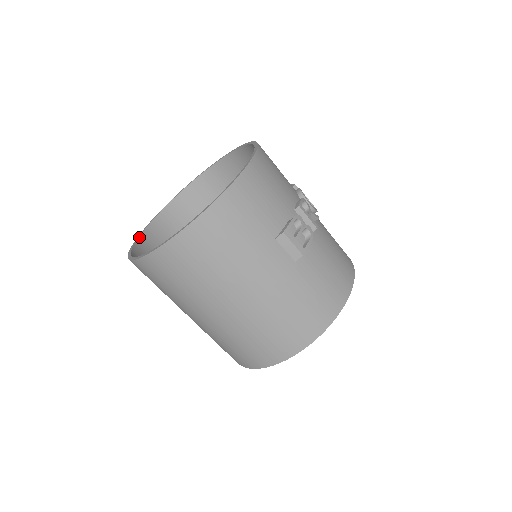
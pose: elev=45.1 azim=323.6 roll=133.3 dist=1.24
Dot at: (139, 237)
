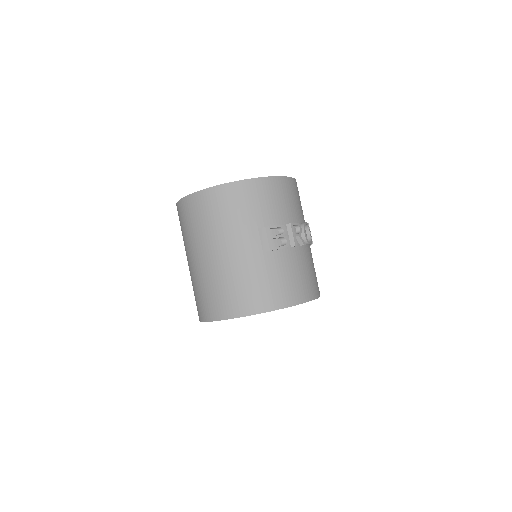
Dot at: occluded
